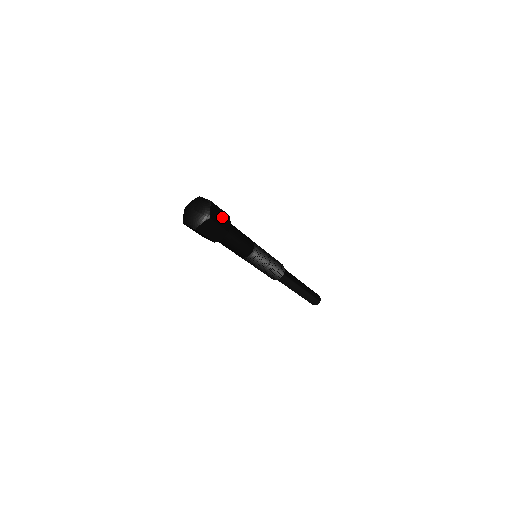
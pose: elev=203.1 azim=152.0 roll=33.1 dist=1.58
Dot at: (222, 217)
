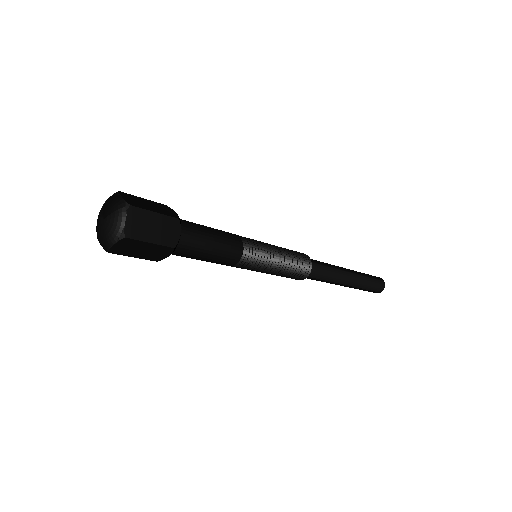
Dot at: (153, 206)
